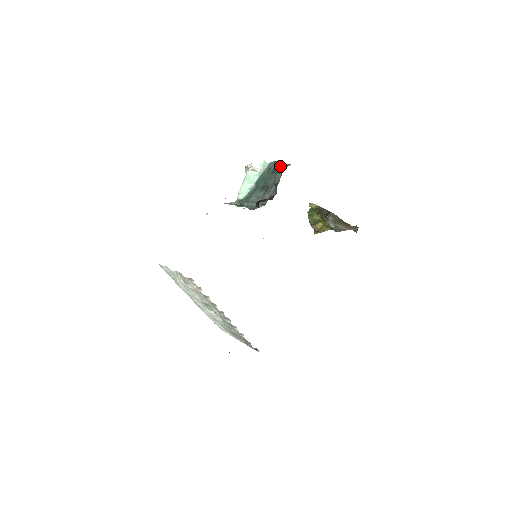
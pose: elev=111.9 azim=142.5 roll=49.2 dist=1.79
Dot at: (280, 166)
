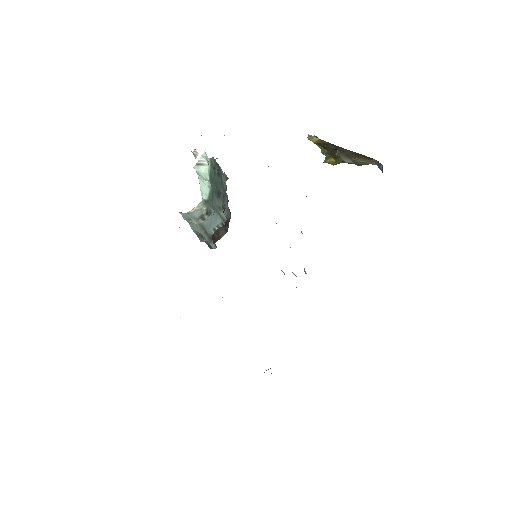
Dot at: (220, 172)
